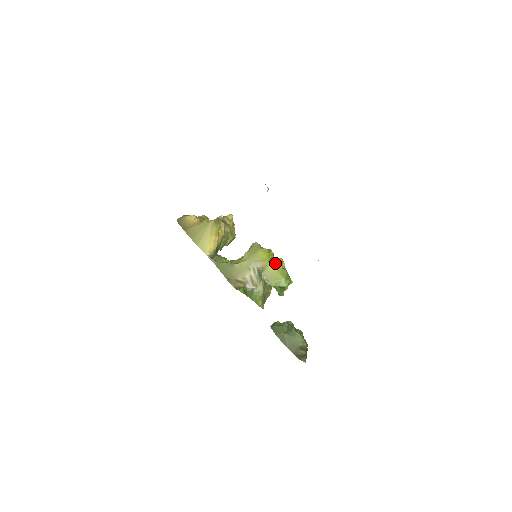
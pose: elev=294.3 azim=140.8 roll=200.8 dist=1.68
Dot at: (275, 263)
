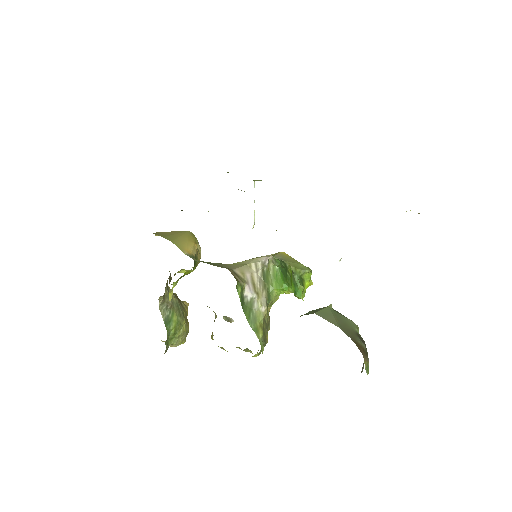
Dot at: (287, 254)
